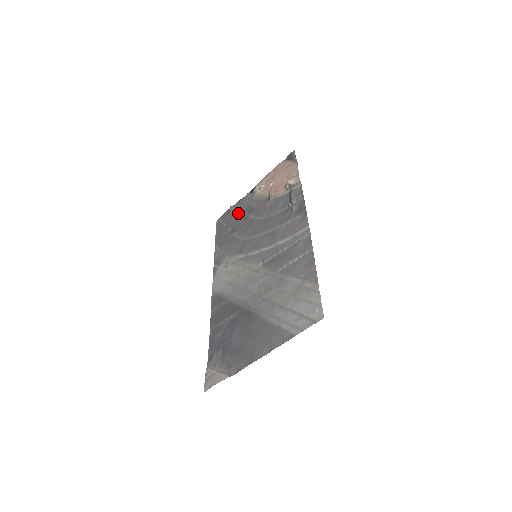
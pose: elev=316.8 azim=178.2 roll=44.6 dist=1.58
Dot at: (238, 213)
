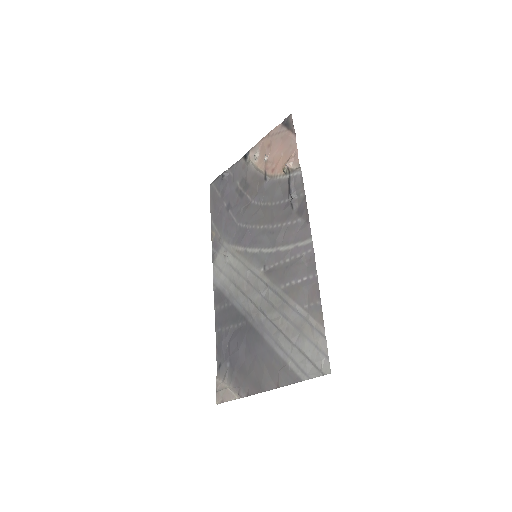
Dot at: (232, 184)
